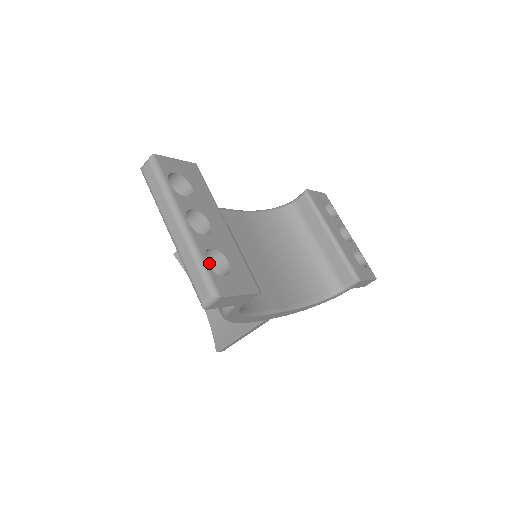
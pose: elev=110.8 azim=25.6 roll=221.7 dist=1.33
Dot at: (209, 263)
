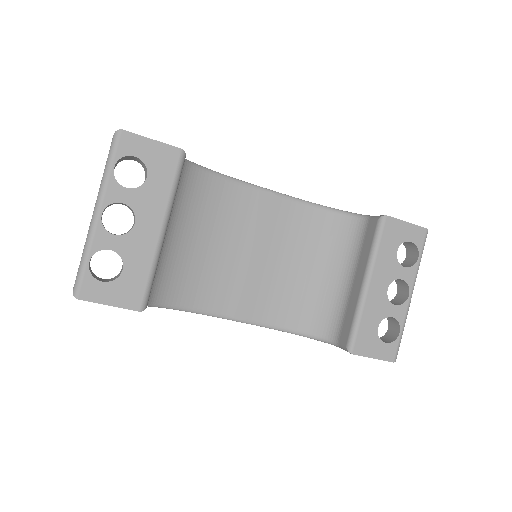
Dot at: occluded
